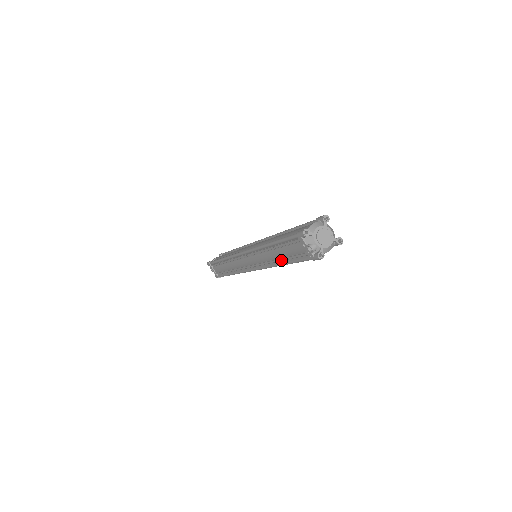
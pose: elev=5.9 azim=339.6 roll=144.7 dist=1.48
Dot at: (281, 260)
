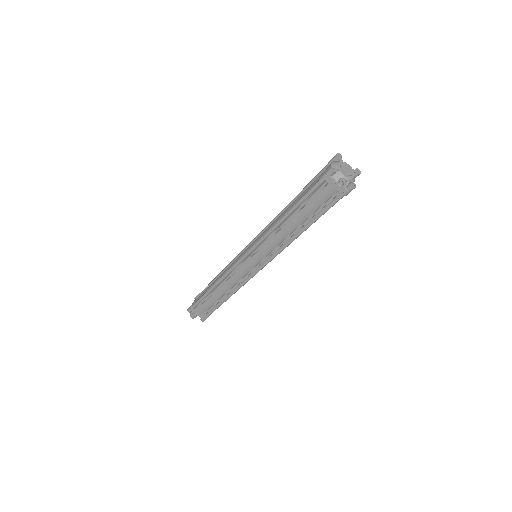
Dot at: (300, 227)
